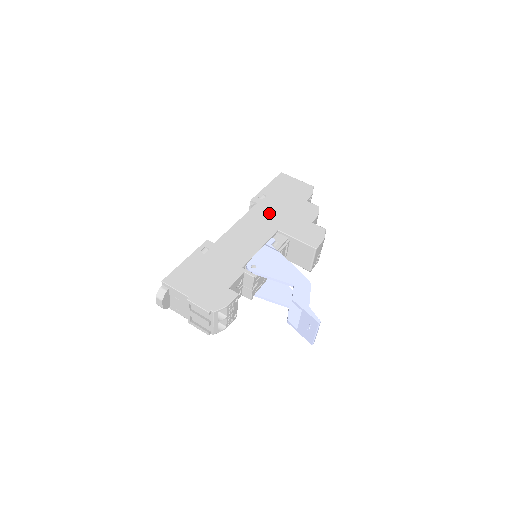
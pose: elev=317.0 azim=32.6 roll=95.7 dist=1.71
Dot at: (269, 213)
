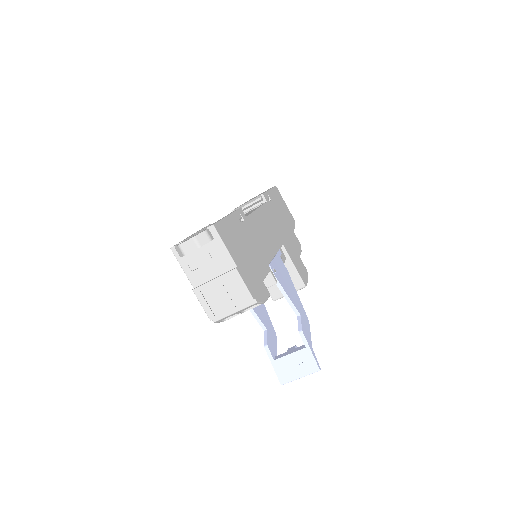
Dot at: (276, 220)
